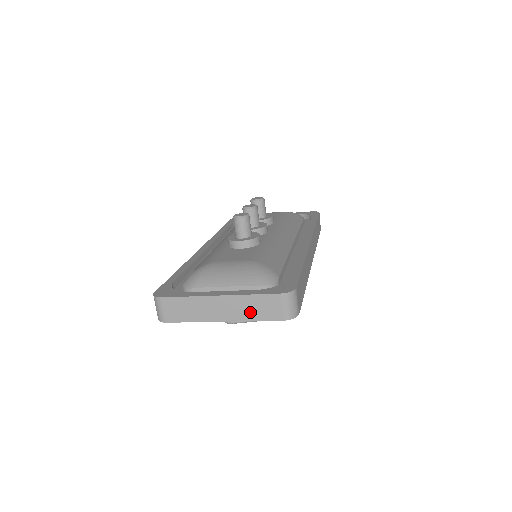
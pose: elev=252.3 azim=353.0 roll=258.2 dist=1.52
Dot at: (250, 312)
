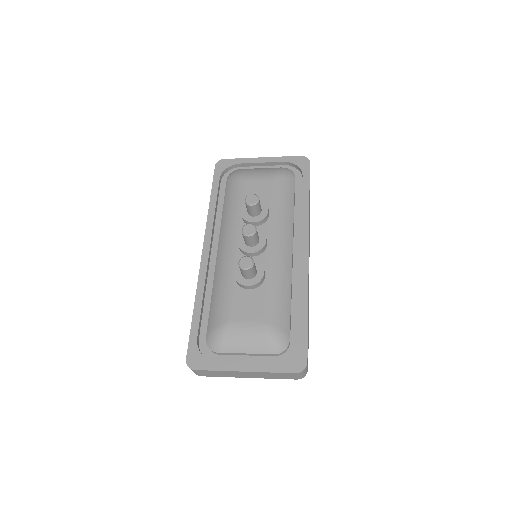
Dot at: (270, 377)
